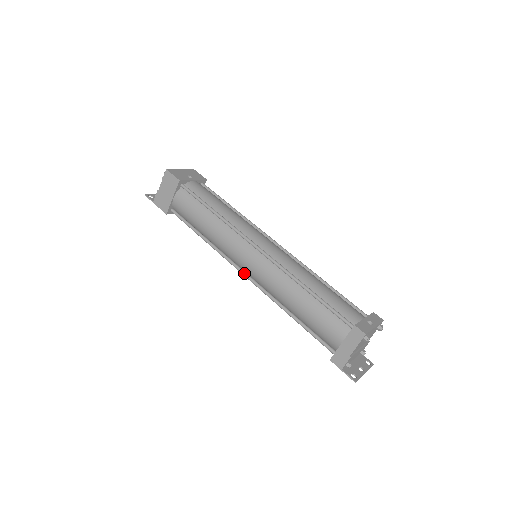
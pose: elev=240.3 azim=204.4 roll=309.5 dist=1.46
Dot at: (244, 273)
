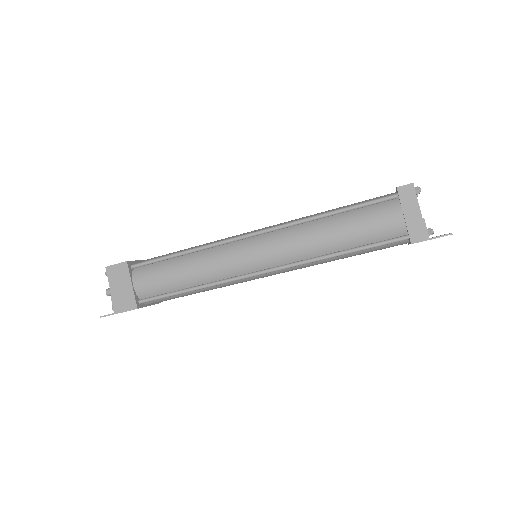
Dot at: (260, 271)
